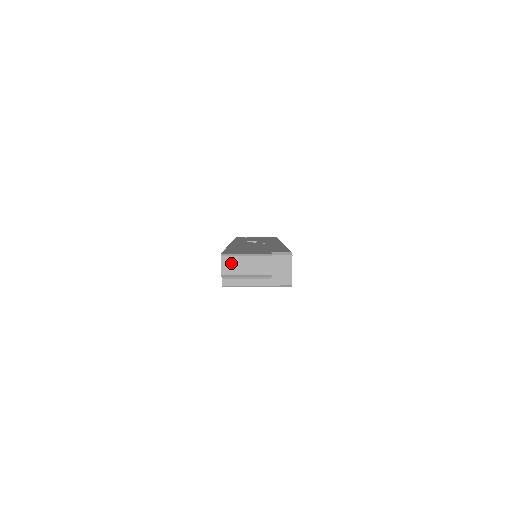
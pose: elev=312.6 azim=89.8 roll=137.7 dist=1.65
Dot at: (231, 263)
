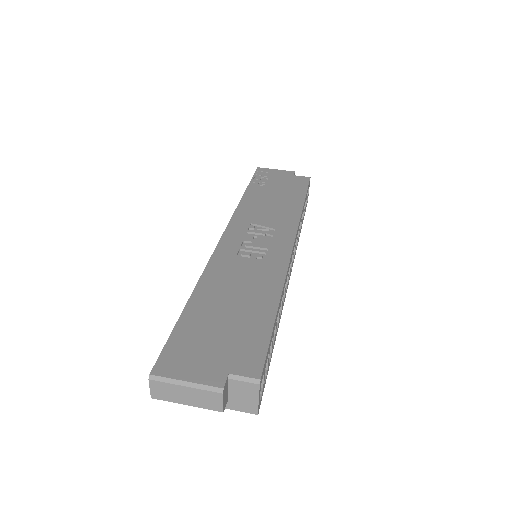
Dot at: (164, 389)
